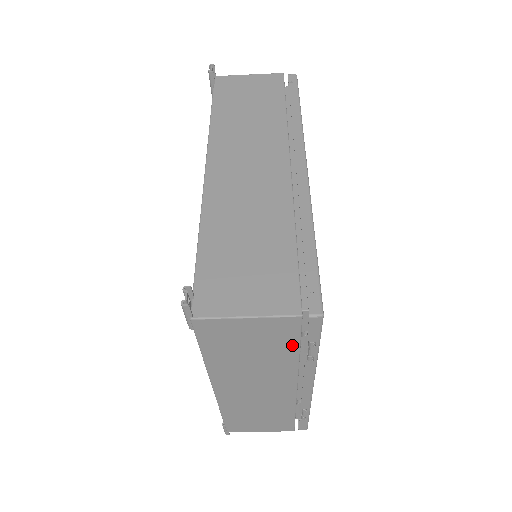
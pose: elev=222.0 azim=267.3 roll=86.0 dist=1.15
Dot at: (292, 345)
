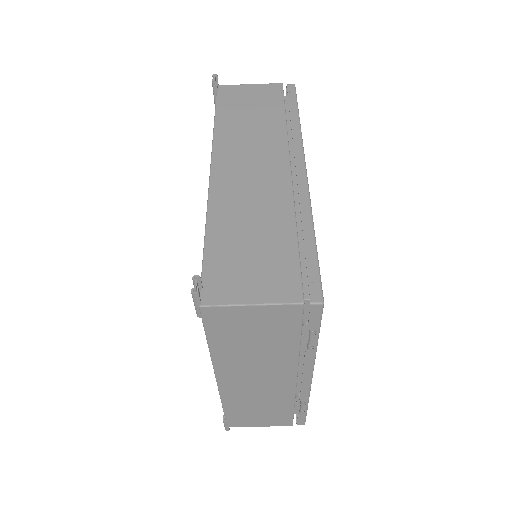
Dot at: (293, 334)
